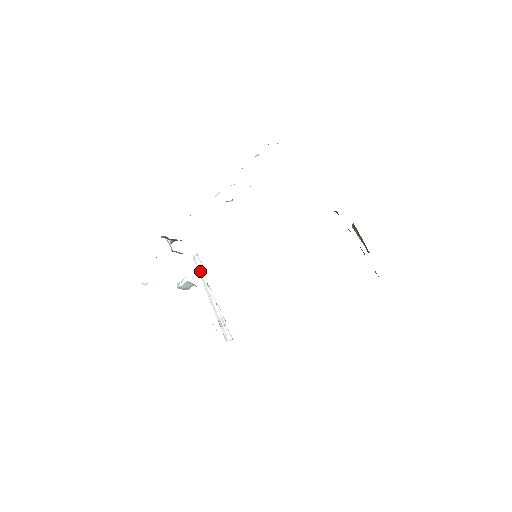
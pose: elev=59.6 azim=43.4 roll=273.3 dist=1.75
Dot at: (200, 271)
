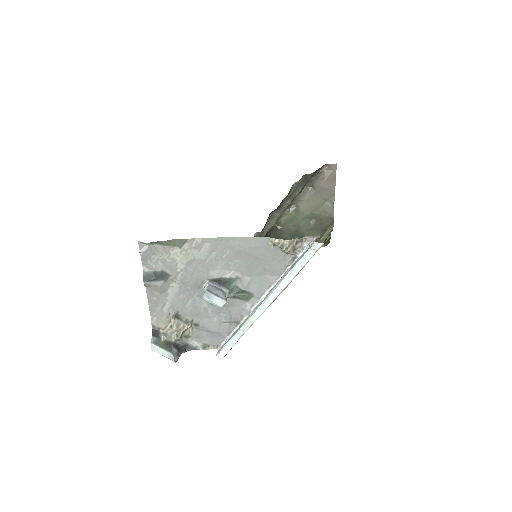
Dot at: (234, 333)
